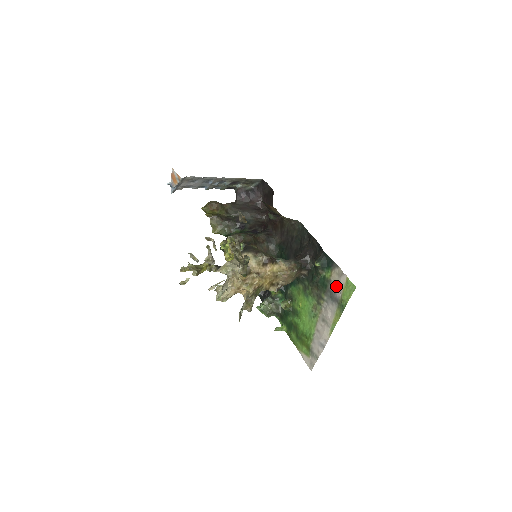
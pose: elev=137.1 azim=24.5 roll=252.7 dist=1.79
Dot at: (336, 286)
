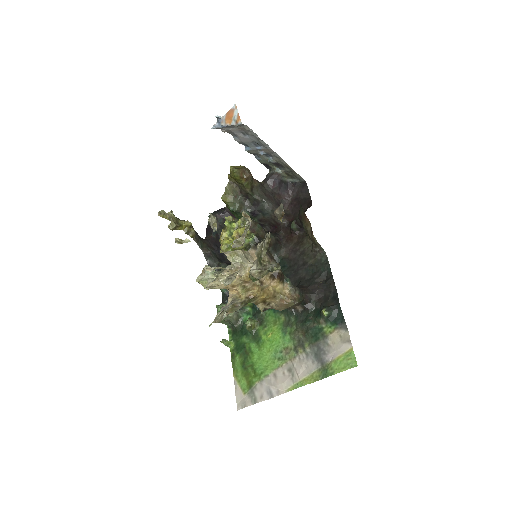
Dot at: (331, 347)
